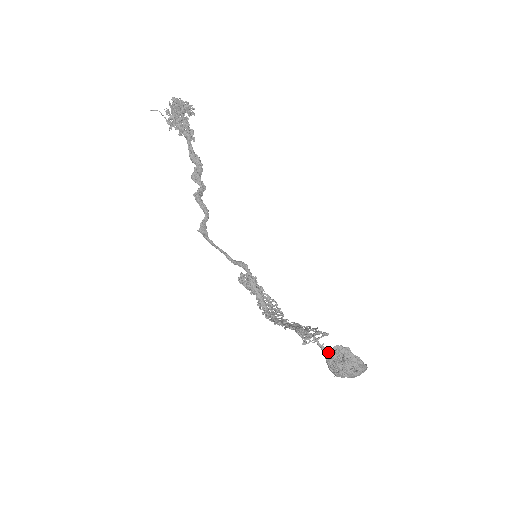
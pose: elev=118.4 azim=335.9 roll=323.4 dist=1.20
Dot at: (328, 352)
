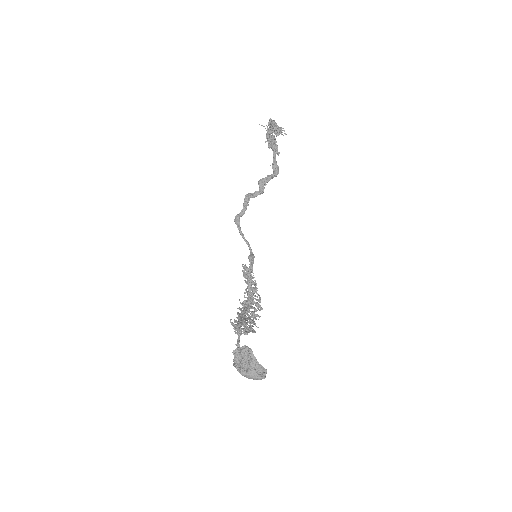
Dot at: (239, 346)
